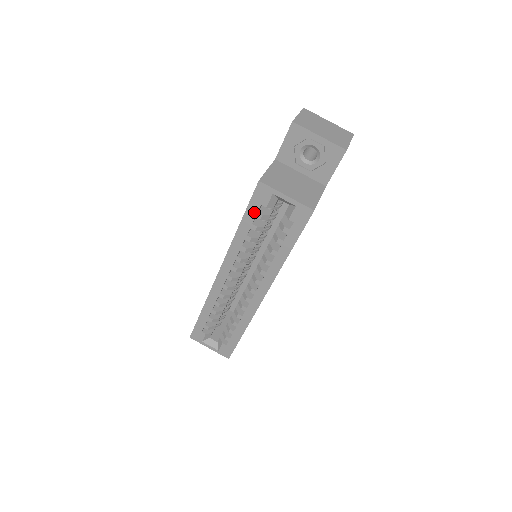
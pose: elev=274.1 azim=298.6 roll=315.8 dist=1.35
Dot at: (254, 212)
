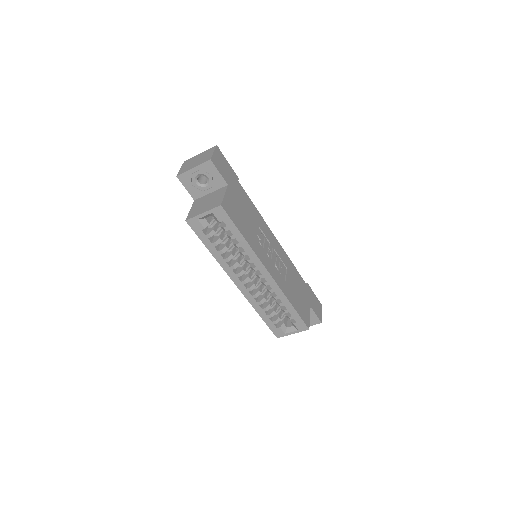
Dot at: (204, 237)
